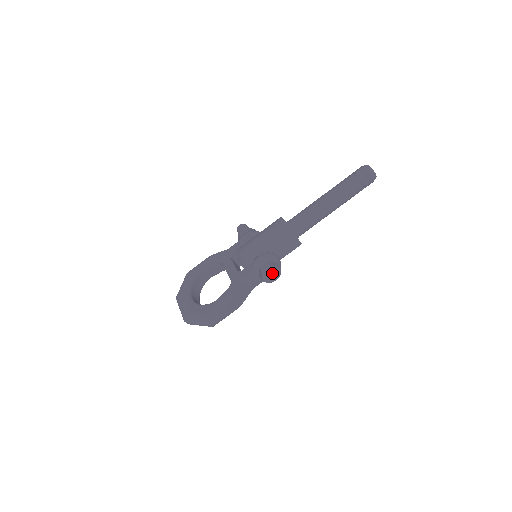
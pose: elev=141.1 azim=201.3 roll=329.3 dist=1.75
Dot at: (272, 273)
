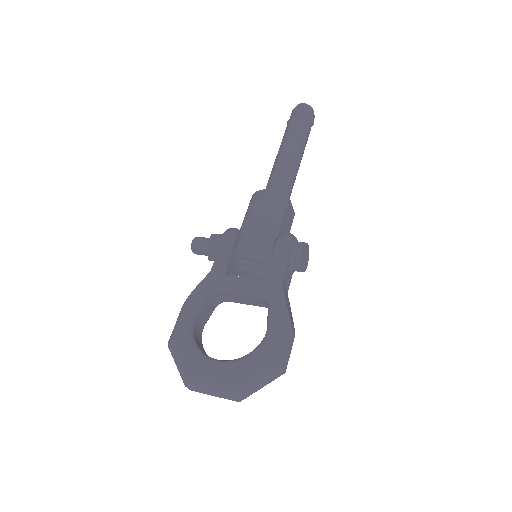
Dot at: (305, 254)
